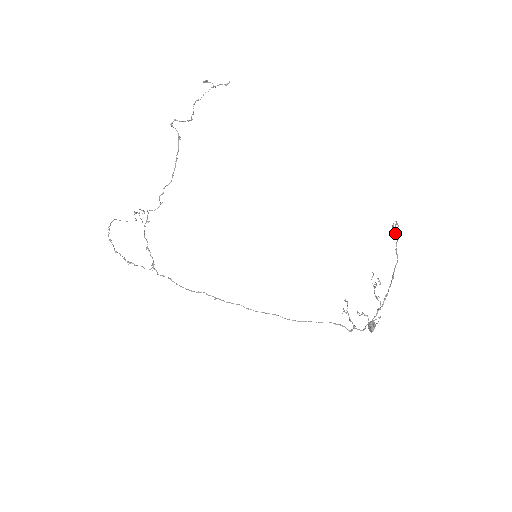
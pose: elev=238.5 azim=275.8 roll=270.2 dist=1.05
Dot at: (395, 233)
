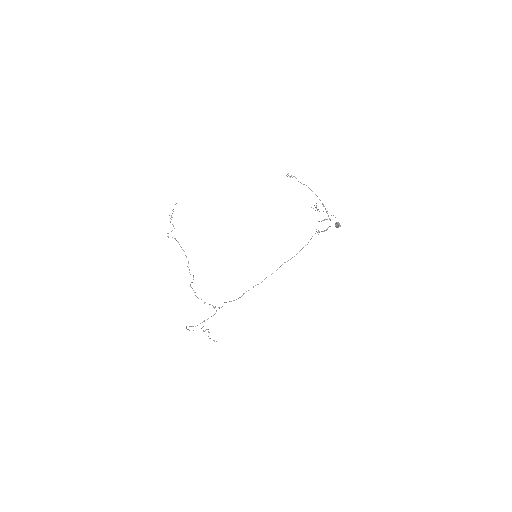
Dot at: occluded
